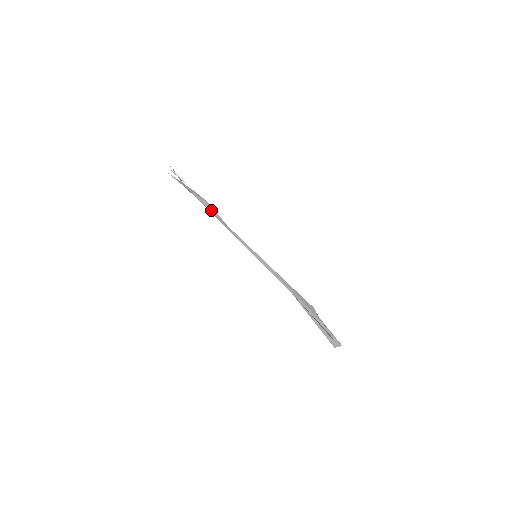
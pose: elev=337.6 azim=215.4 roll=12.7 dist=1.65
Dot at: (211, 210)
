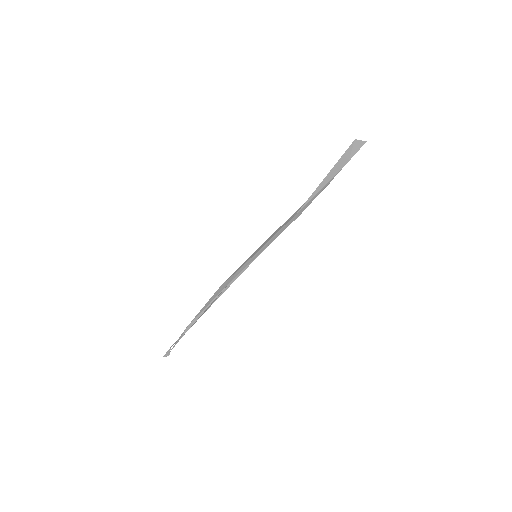
Dot at: occluded
